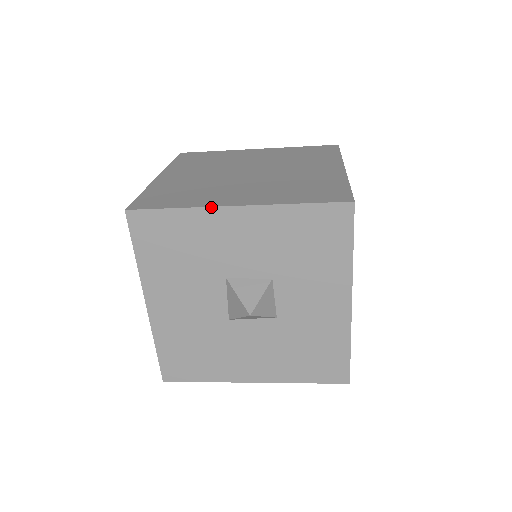
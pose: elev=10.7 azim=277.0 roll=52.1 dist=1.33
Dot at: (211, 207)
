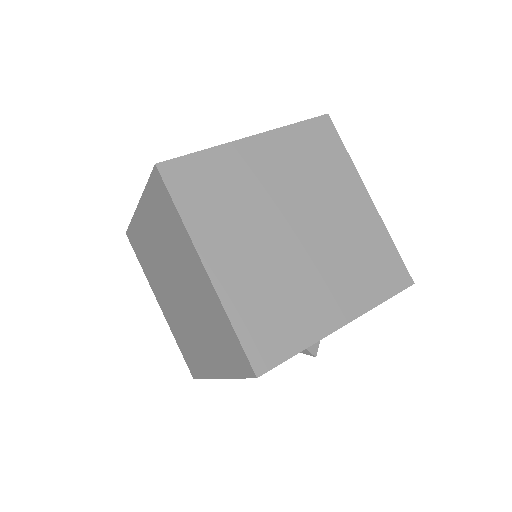
Dot at: occluded
